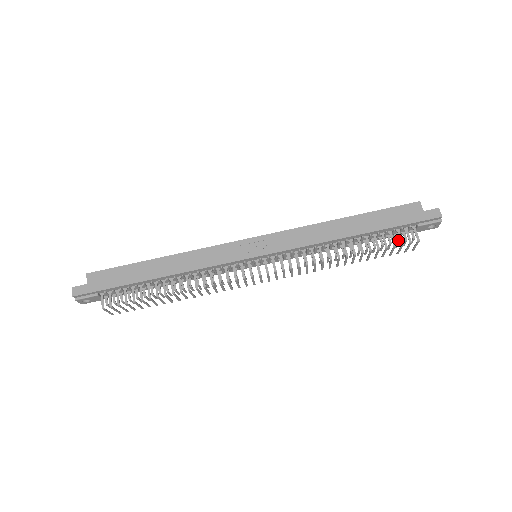
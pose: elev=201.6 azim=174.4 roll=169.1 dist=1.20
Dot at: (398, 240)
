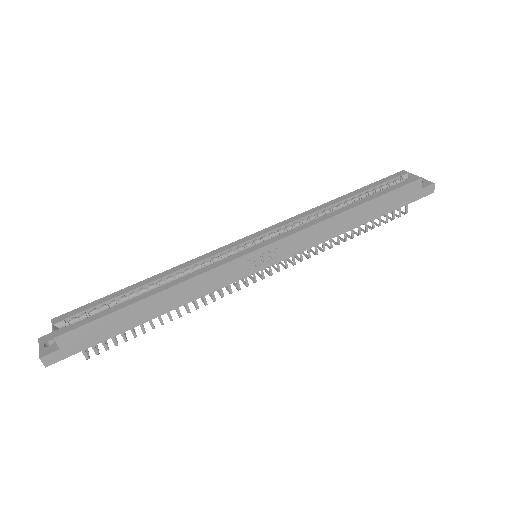
Dot at: occluded
